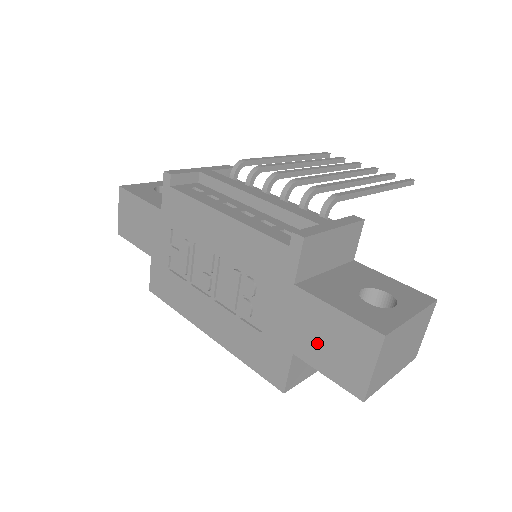
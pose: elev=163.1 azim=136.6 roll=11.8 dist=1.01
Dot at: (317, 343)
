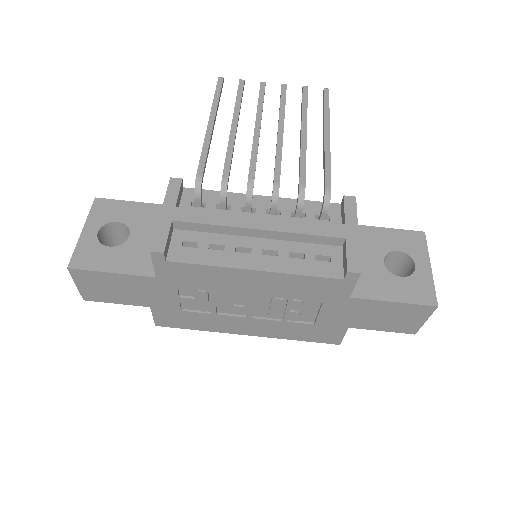
Dot at: (374, 319)
